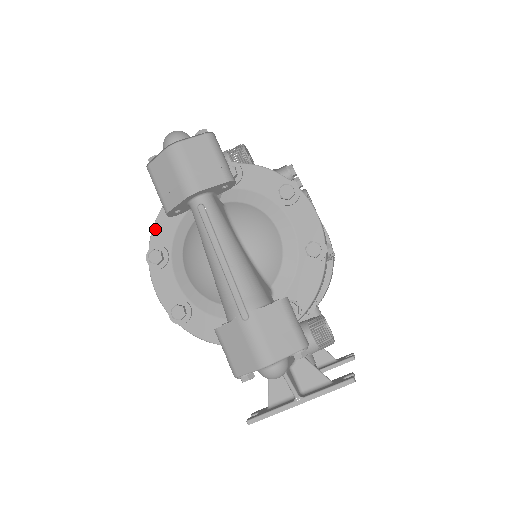
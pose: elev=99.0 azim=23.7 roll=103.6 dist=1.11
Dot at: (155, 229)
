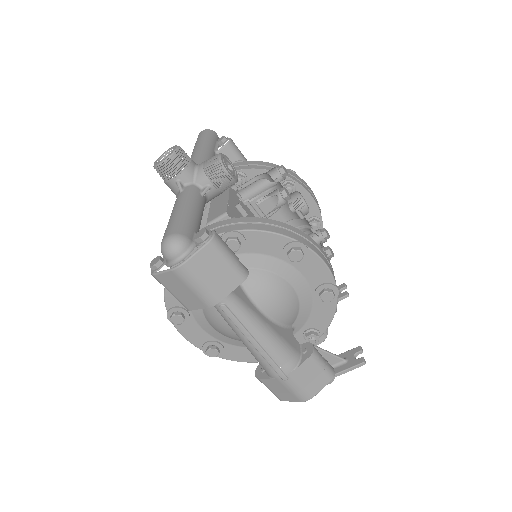
Dot at: (167, 295)
